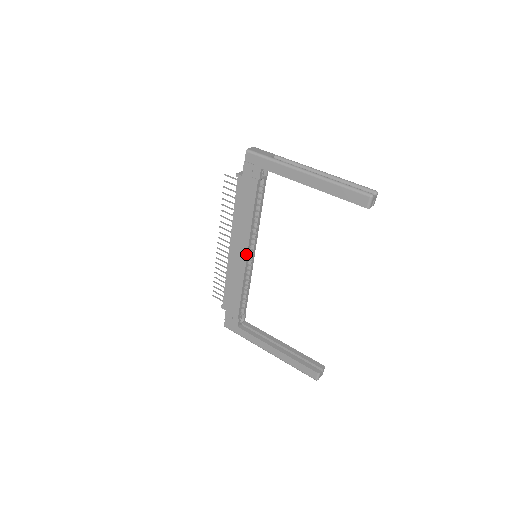
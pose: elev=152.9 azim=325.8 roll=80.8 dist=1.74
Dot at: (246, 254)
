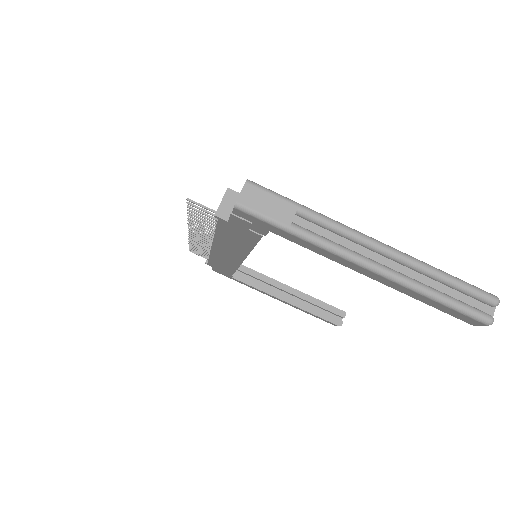
Dot at: (241, 261)
